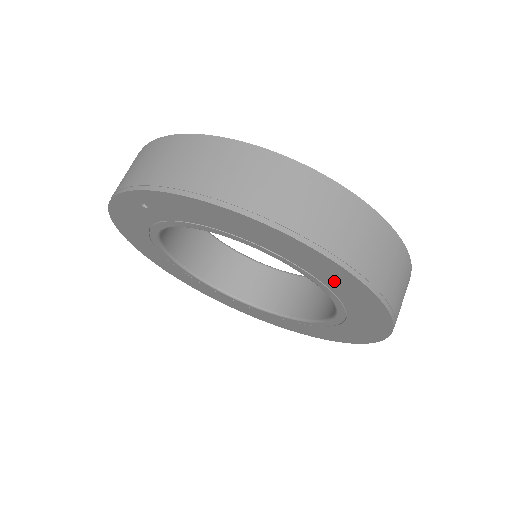
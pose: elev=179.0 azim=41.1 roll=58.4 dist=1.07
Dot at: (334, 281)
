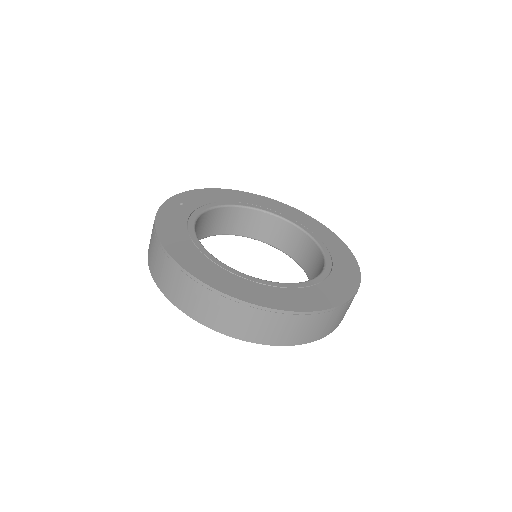
Dot at: occluded
